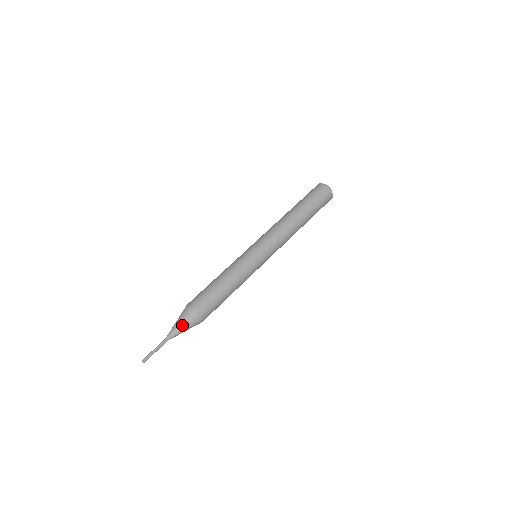
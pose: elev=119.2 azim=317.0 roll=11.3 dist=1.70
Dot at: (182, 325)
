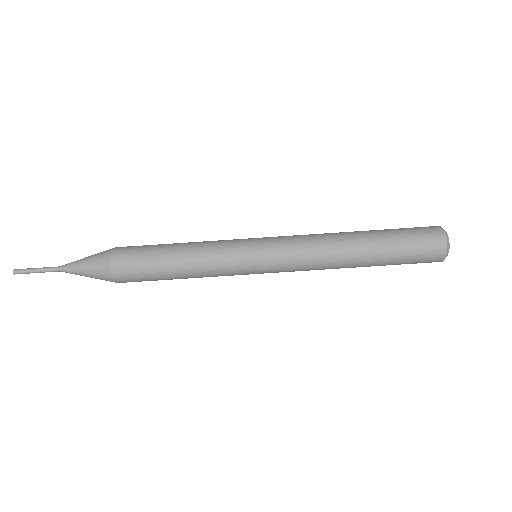
Dot at: (85, 266)
